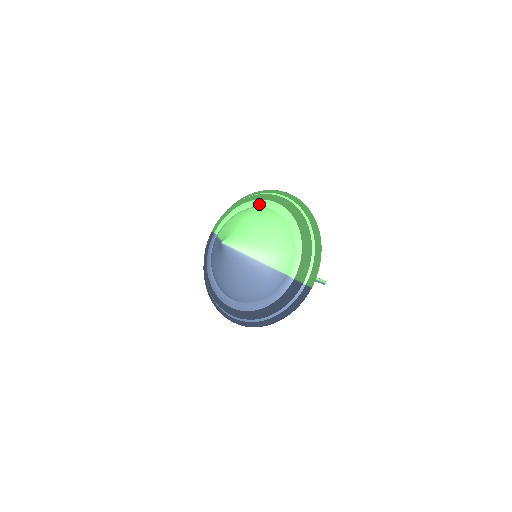
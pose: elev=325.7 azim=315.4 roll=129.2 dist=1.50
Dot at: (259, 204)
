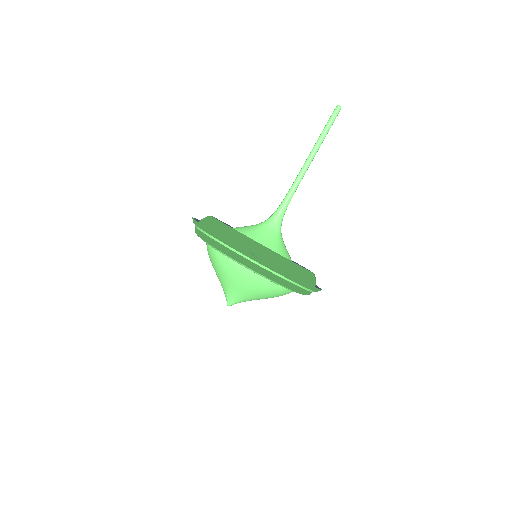
Dot at: (229, 258)
